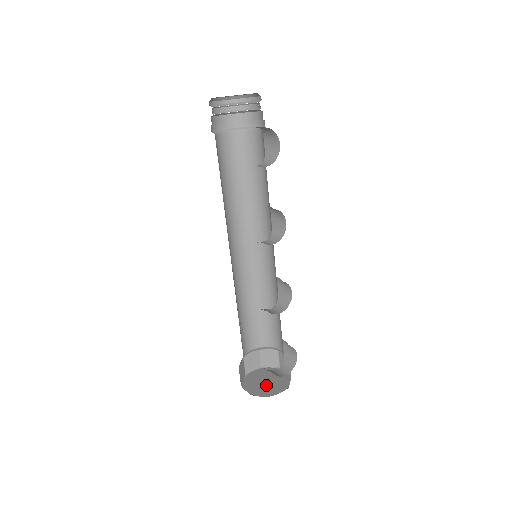
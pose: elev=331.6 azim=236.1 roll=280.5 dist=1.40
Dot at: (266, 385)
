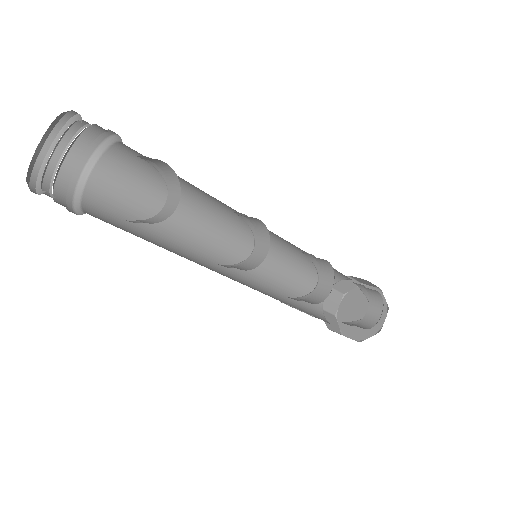
Dot at: occluded
